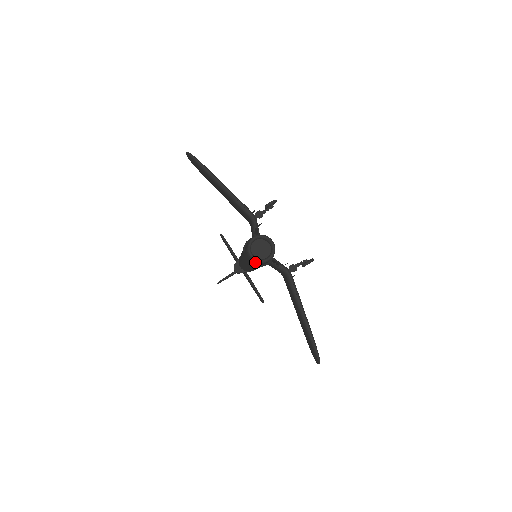
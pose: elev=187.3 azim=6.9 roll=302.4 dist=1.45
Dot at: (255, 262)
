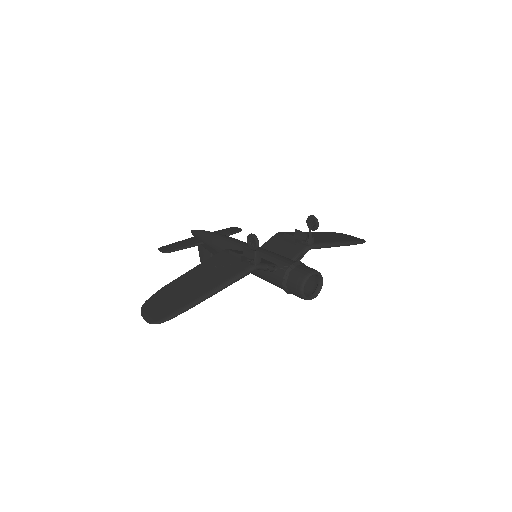
Dot at: (314, 293)
